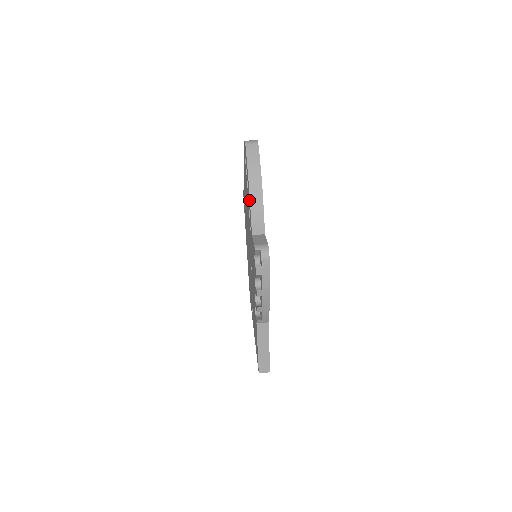
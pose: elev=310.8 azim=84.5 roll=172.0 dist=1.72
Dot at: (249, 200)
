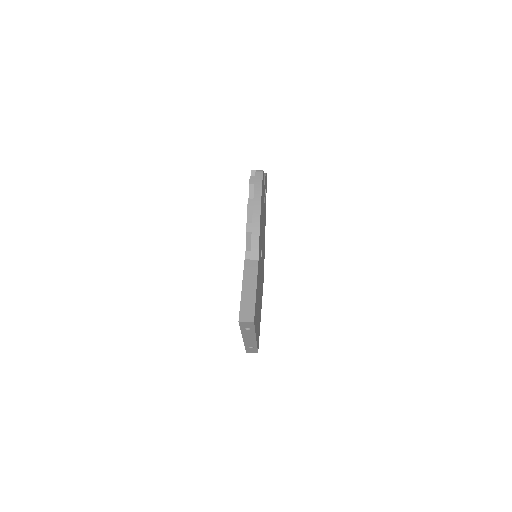
Dot at: occluded
